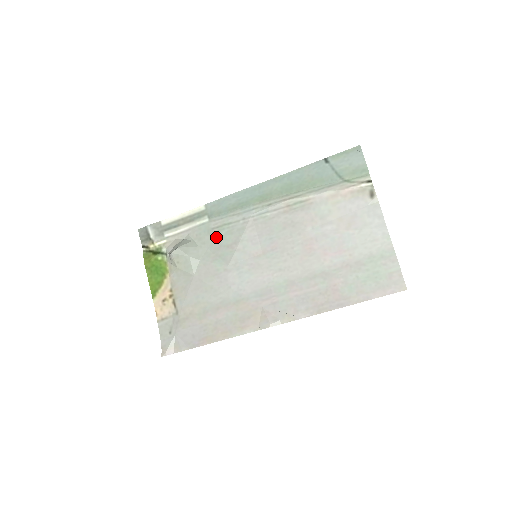
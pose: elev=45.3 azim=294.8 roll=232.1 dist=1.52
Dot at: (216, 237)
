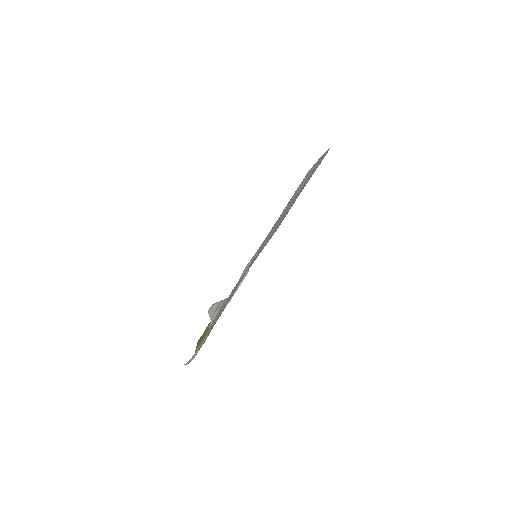
Dot at: occluded
